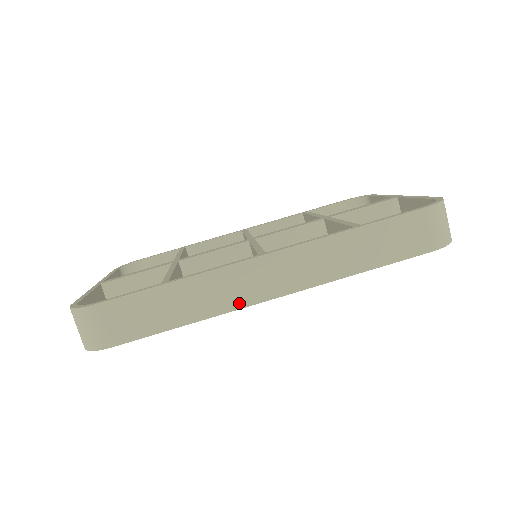
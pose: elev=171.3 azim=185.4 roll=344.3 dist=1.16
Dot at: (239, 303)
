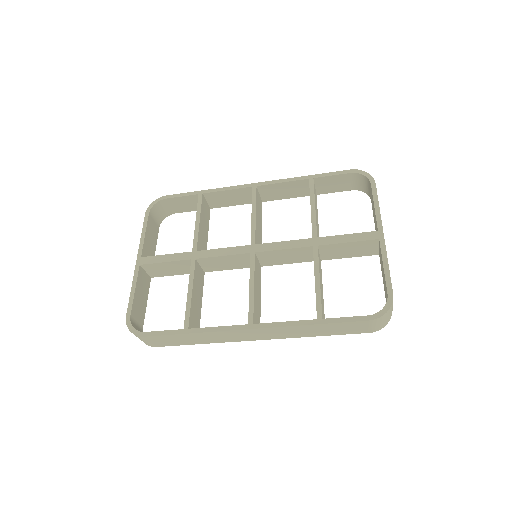
Dot at: (234, 340)
